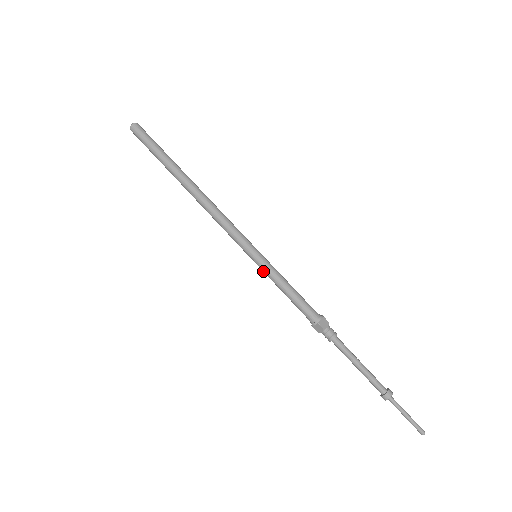
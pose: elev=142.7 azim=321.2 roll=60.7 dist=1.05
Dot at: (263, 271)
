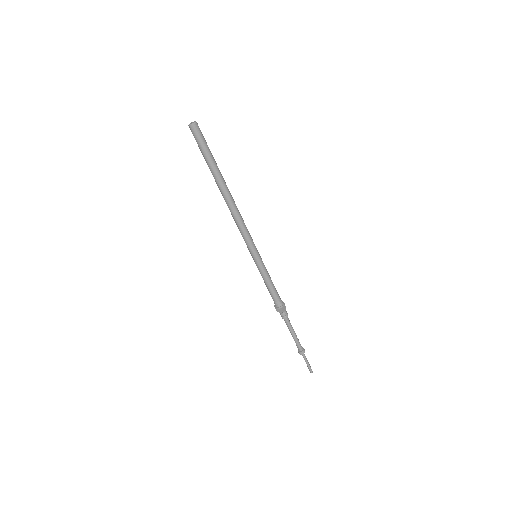
Dot at: (258, 268)
